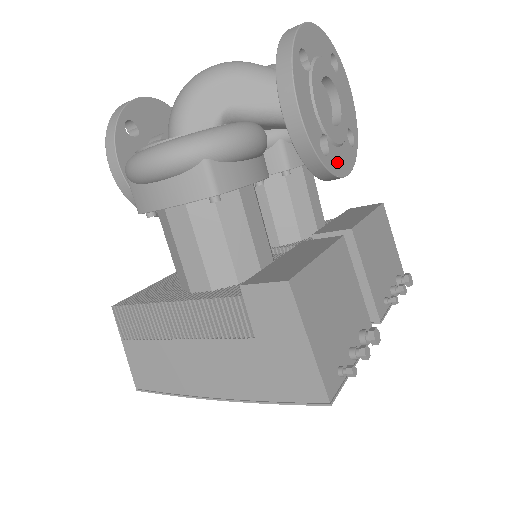
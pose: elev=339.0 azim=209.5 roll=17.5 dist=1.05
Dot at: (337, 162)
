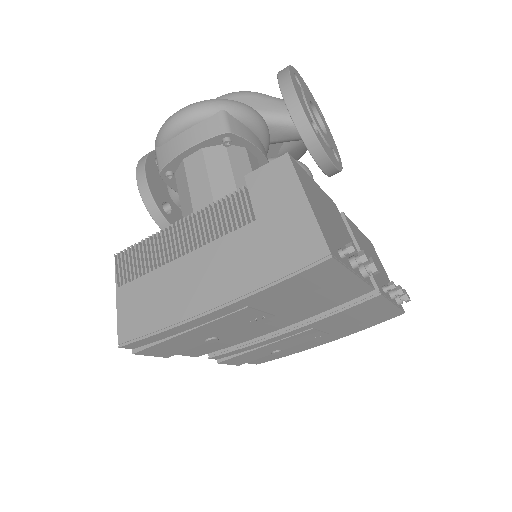
Dot at: (326, 148)
